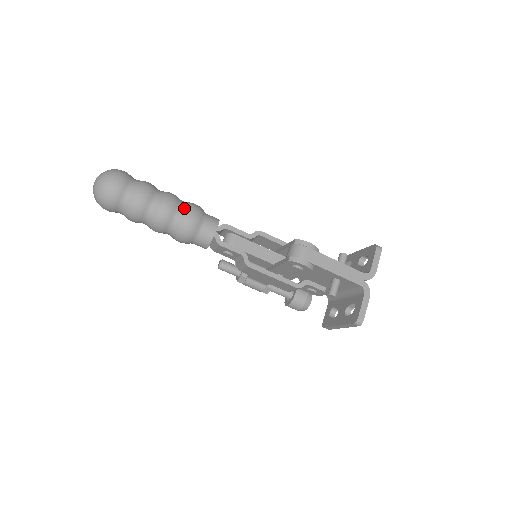
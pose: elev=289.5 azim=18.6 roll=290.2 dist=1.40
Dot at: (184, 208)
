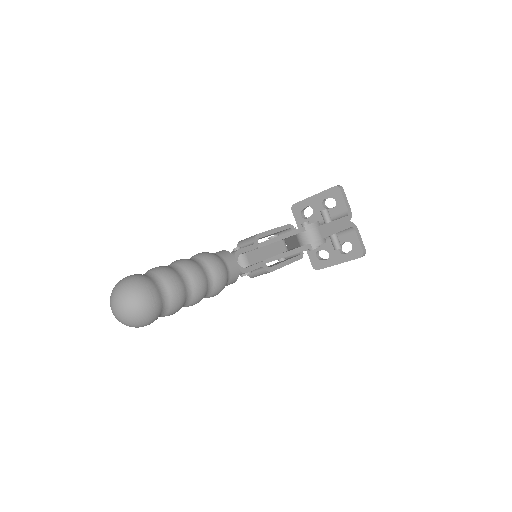
Dot at: (208, 266)
